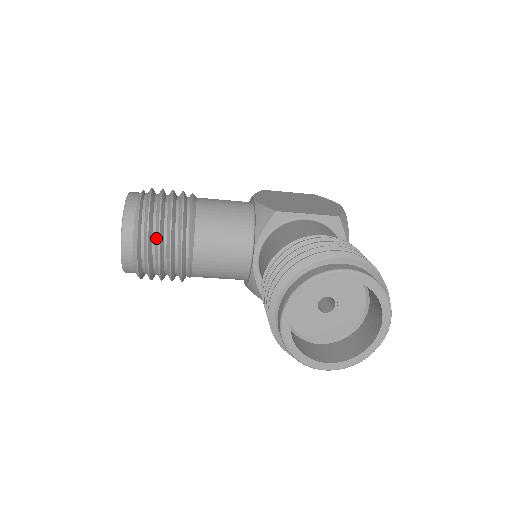
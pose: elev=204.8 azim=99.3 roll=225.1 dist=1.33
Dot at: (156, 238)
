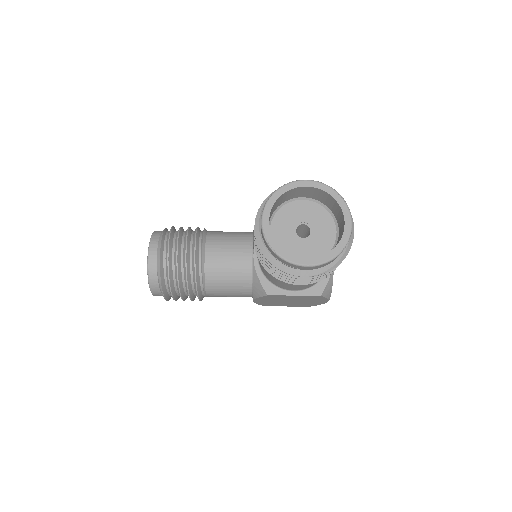
Dot at: (175, 247)
